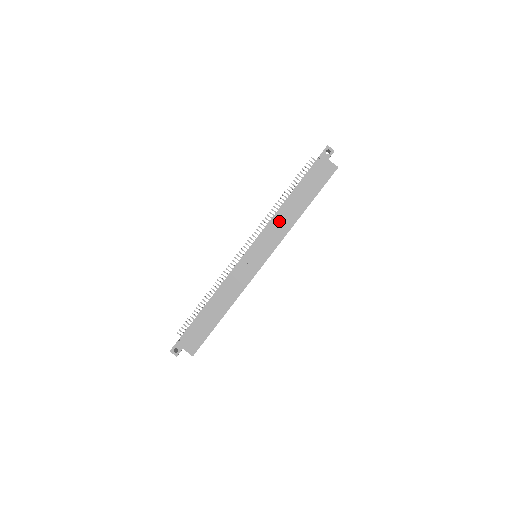
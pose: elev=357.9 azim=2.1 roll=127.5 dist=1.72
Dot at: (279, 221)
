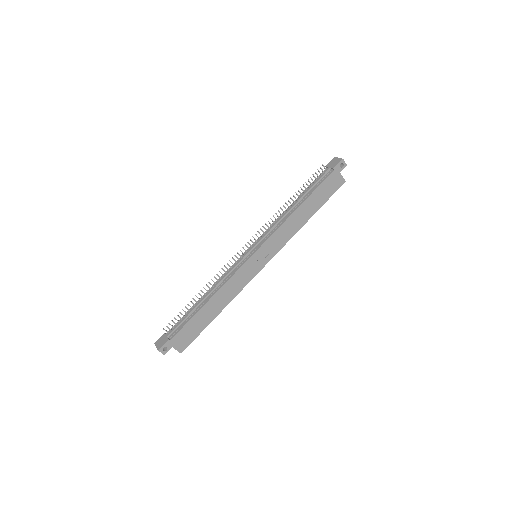
Dot at: (287, 226)
